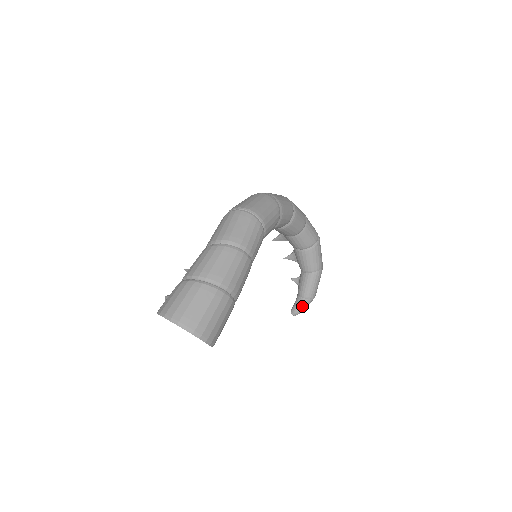
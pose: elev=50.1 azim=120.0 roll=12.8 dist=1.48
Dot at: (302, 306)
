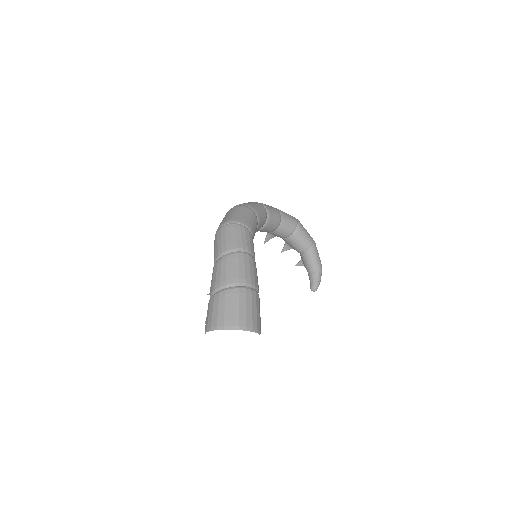
Dot at: (316, 280)
